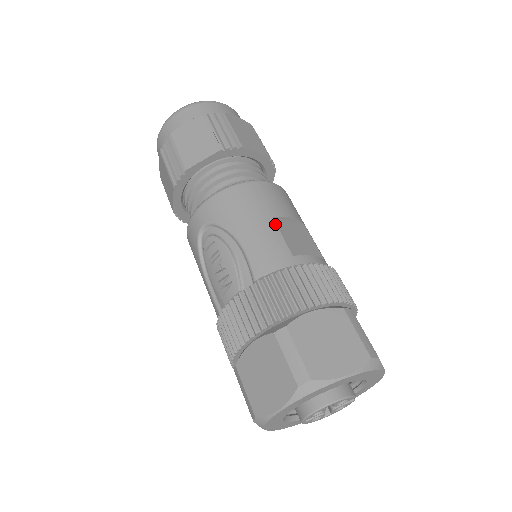
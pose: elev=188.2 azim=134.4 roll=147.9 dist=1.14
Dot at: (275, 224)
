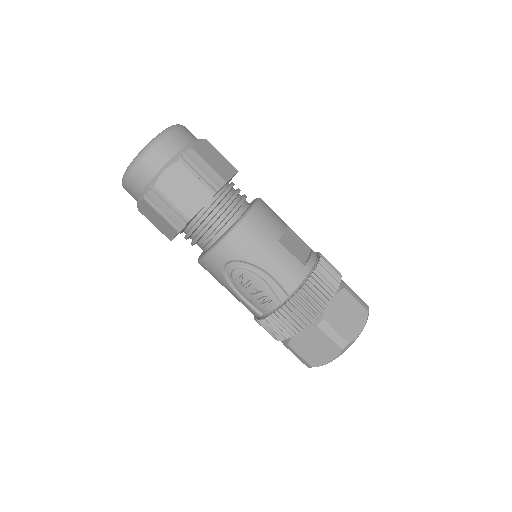
Dot at: (283, 246)
